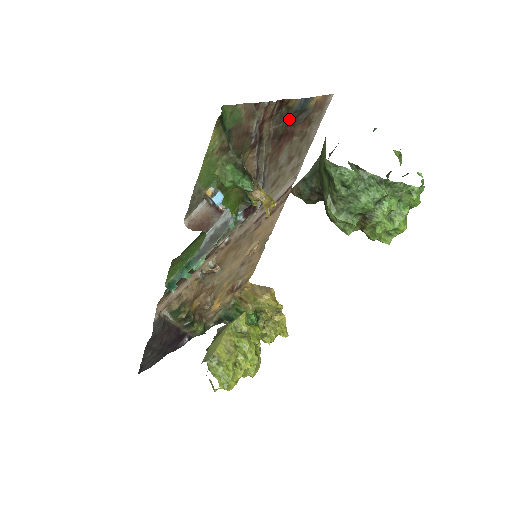
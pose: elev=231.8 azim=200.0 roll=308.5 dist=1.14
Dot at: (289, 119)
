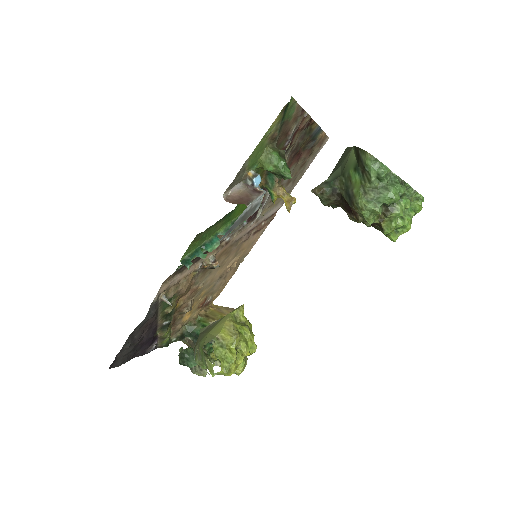
Dot at: (305, 141)
